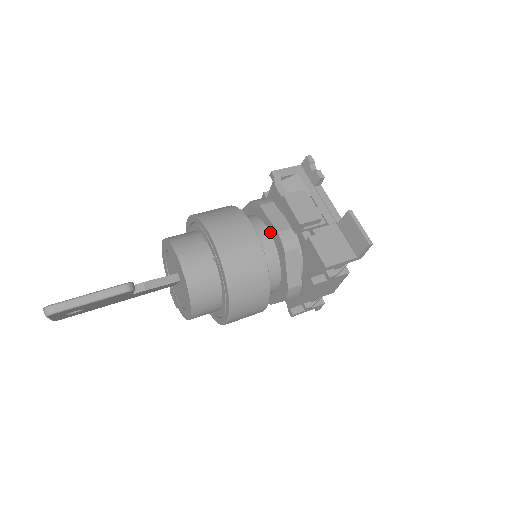
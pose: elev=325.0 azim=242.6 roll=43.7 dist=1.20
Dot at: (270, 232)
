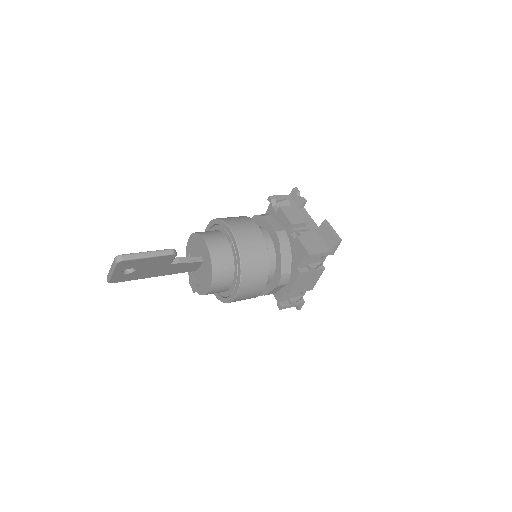
Dot at: (269, 234)
